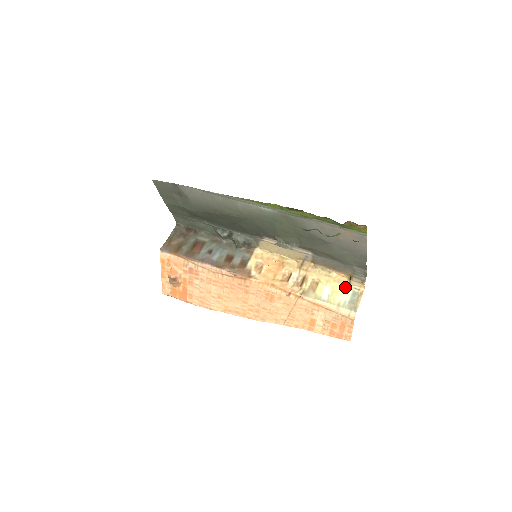
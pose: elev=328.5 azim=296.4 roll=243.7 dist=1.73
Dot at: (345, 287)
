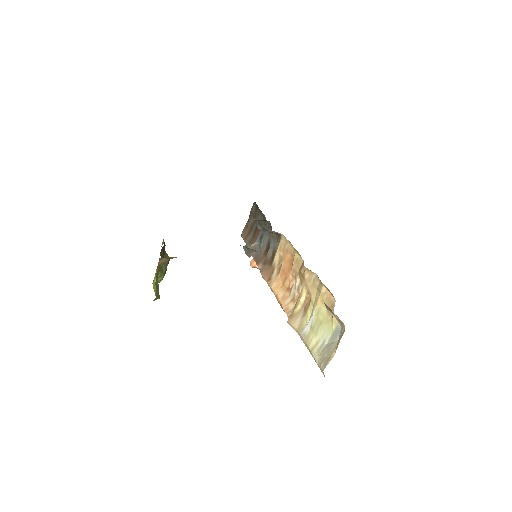
Dot at: (330, 315)
